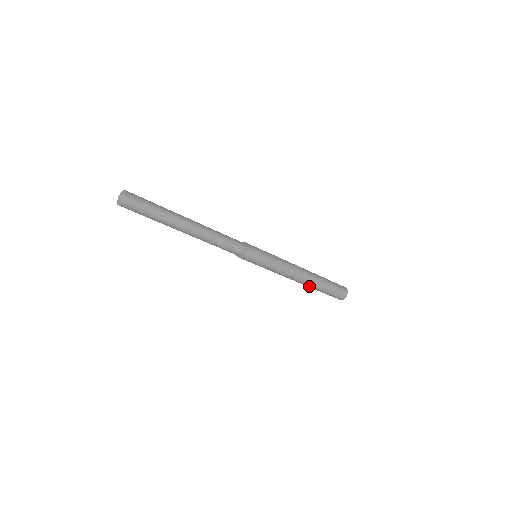
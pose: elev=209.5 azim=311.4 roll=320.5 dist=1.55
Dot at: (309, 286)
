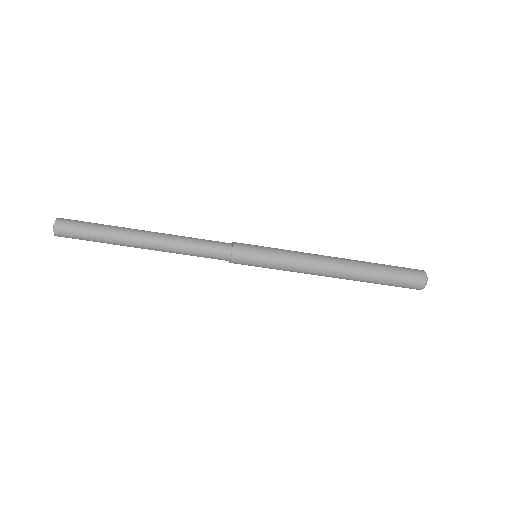
Dot at: (354, 280)
